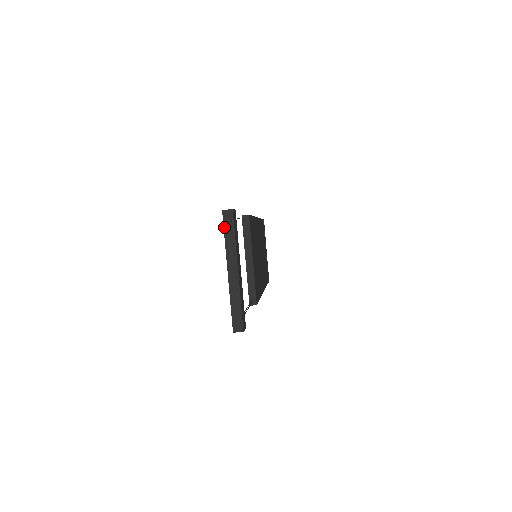
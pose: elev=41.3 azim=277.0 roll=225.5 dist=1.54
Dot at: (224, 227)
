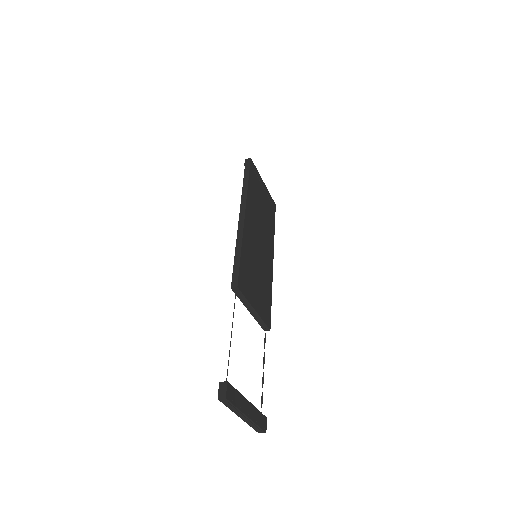
Dot at: (224, 404)
